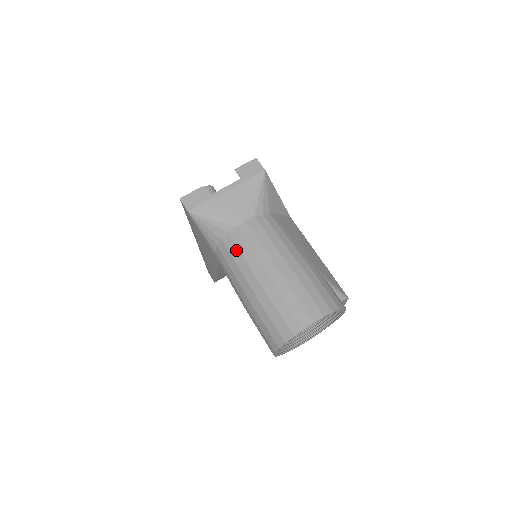
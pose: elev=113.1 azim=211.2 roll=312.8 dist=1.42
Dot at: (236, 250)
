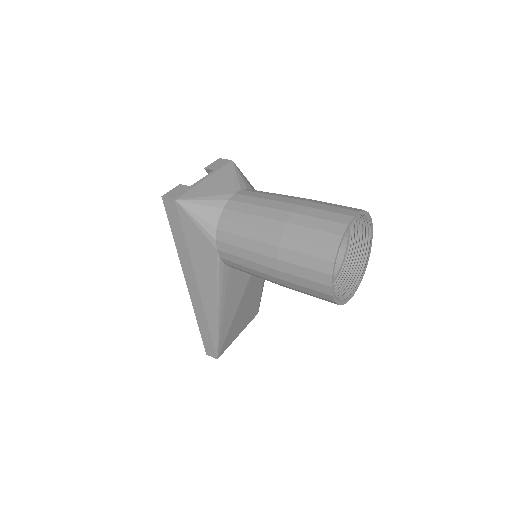
Dot at: (239, 215)
